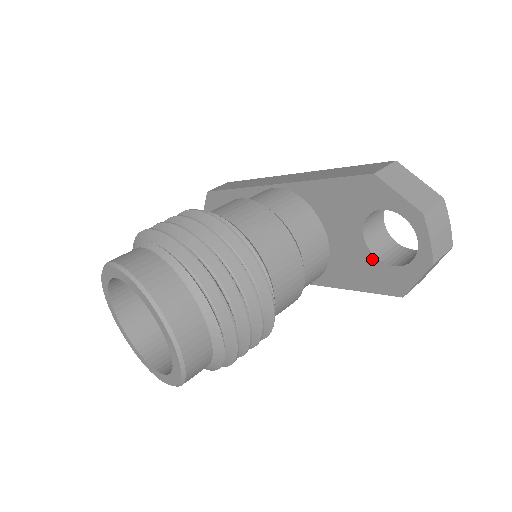
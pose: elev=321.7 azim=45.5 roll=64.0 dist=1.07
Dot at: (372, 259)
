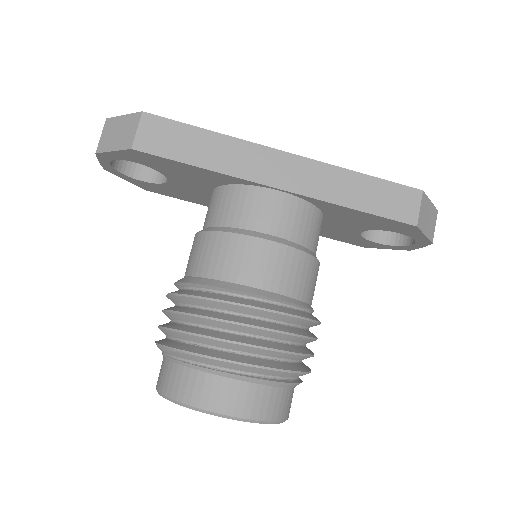
Dot at: (358, 237)
